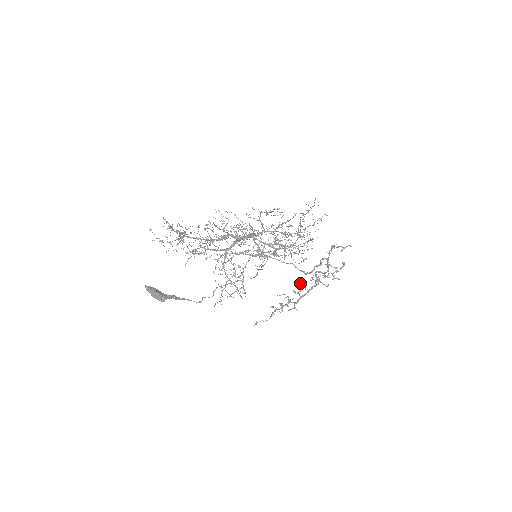
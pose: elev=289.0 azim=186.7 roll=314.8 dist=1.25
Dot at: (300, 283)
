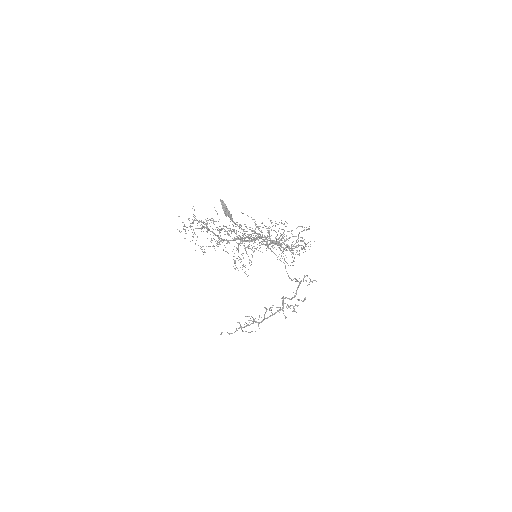
Dot at: occluded
